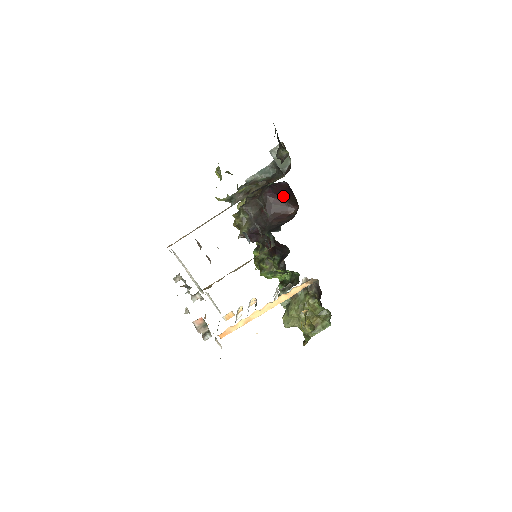
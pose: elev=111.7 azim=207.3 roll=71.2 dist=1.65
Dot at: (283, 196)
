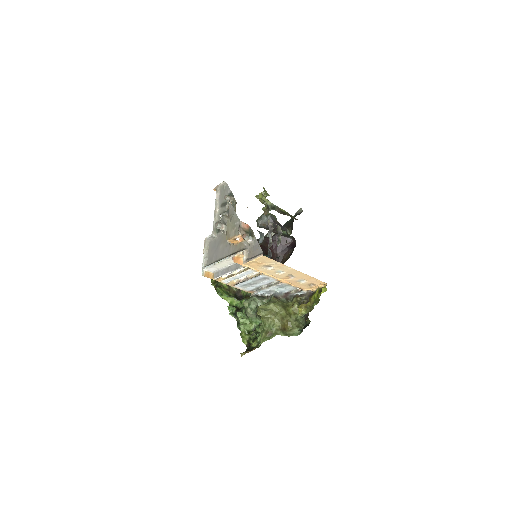
Dot at: (276, 250)
